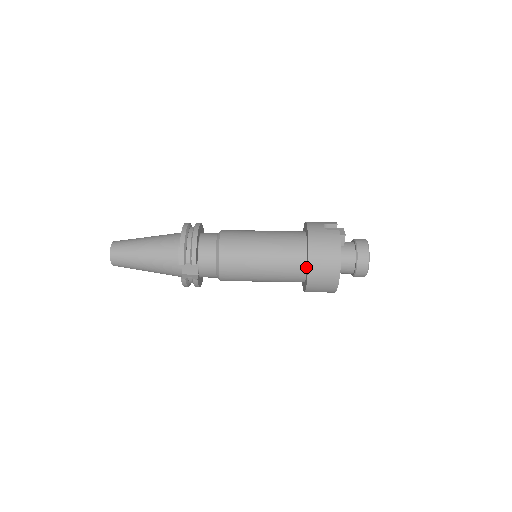
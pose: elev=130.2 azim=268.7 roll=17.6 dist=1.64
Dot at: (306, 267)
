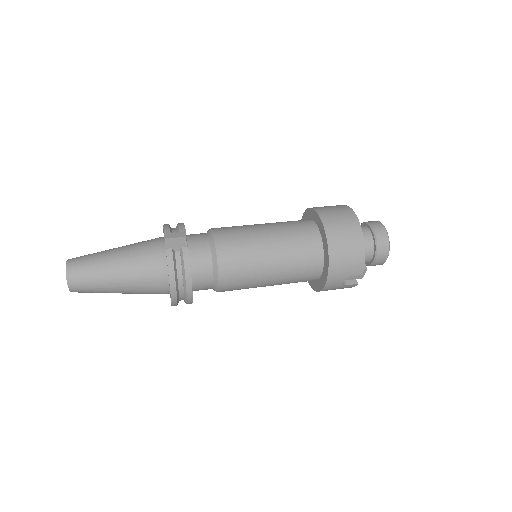
Dot at: (316, 226)
